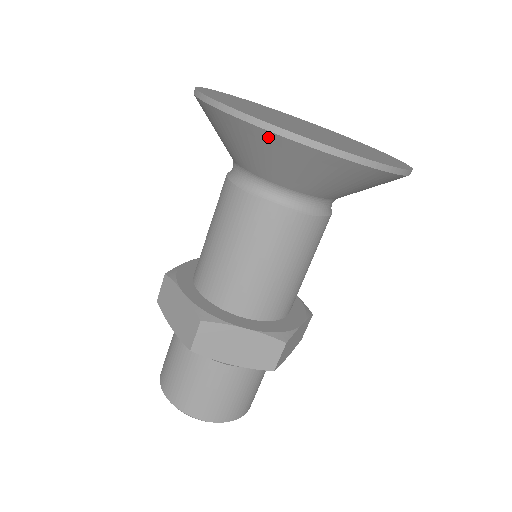
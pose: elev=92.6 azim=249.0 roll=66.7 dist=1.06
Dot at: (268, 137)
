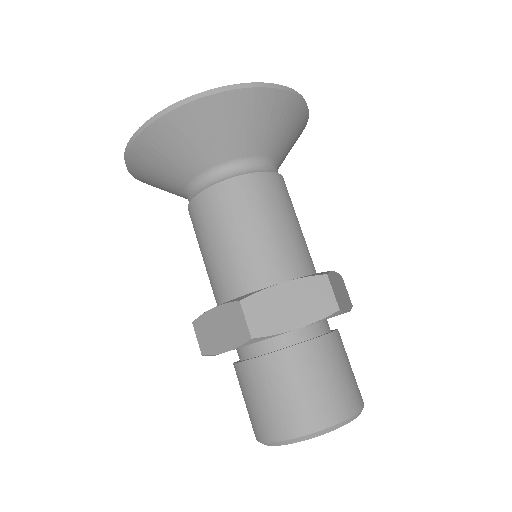
Dot at: (184, 113)
